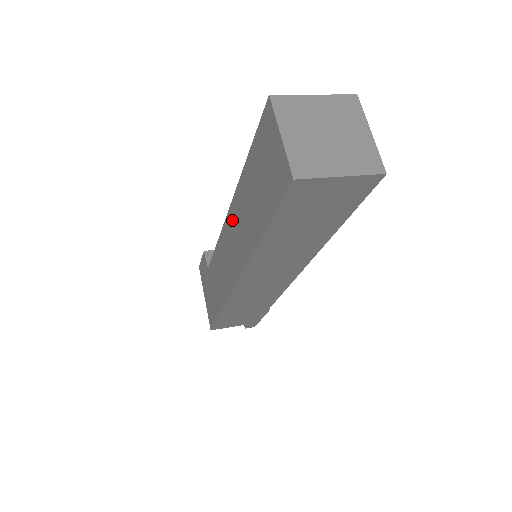
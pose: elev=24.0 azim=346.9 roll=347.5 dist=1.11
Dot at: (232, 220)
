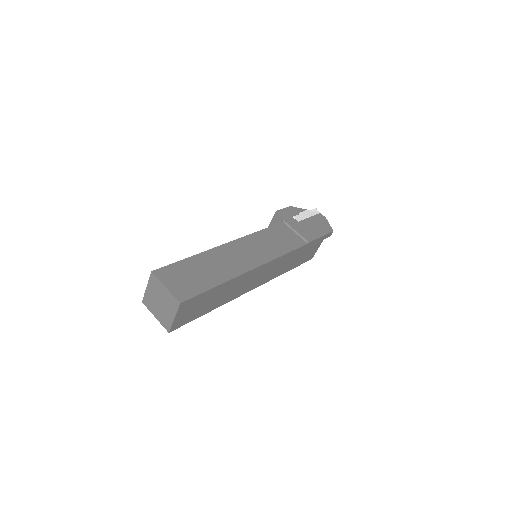
Dot at: occluded
